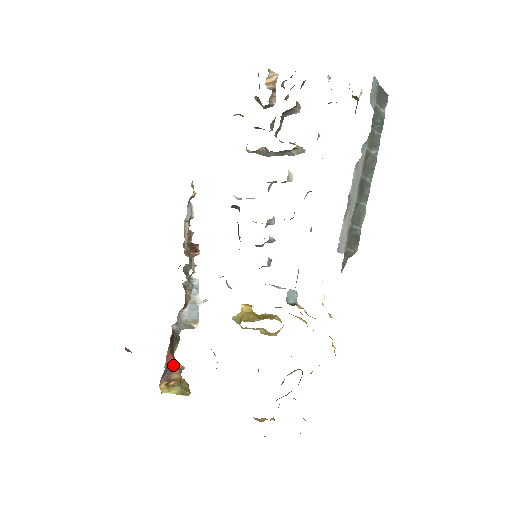
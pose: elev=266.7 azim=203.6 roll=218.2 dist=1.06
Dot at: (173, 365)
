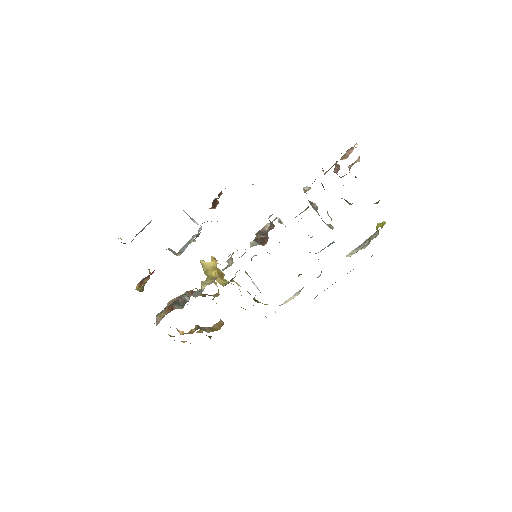
Dot at: (150, 274)
